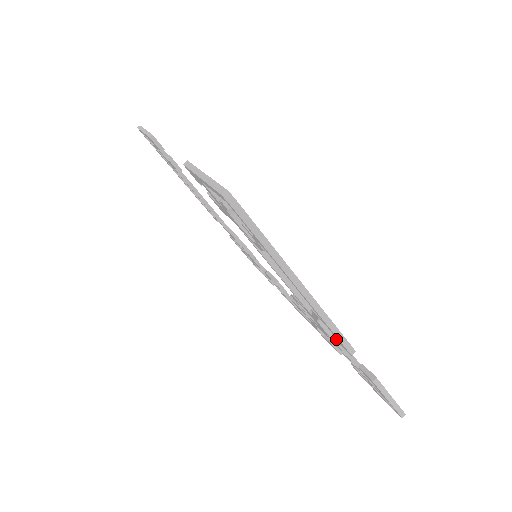
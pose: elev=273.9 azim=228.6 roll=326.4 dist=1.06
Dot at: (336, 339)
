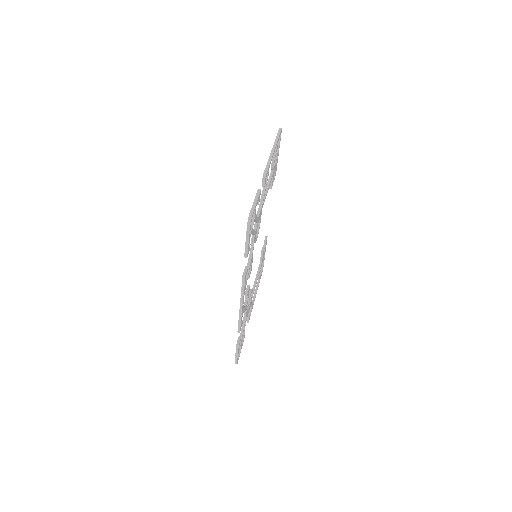
Dot at: occluded
